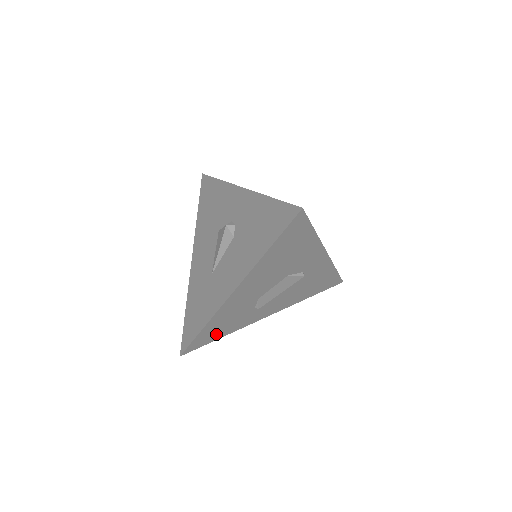
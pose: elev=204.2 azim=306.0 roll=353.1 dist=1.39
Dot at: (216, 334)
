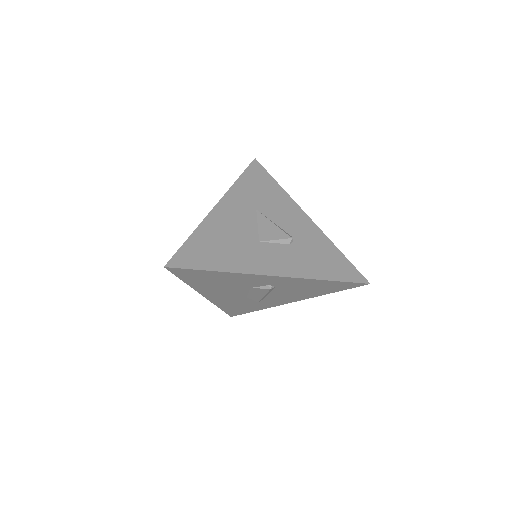
Dot at: (245, 309)
